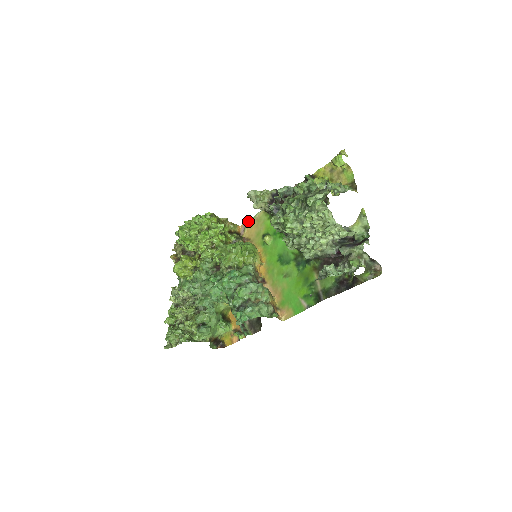
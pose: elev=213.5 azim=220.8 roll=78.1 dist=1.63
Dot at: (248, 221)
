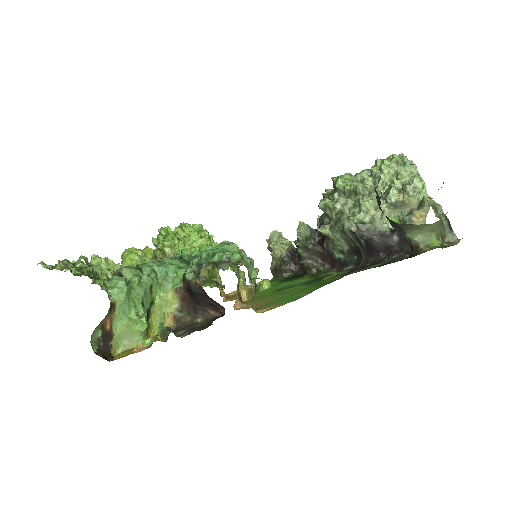
Dot at: occluded
